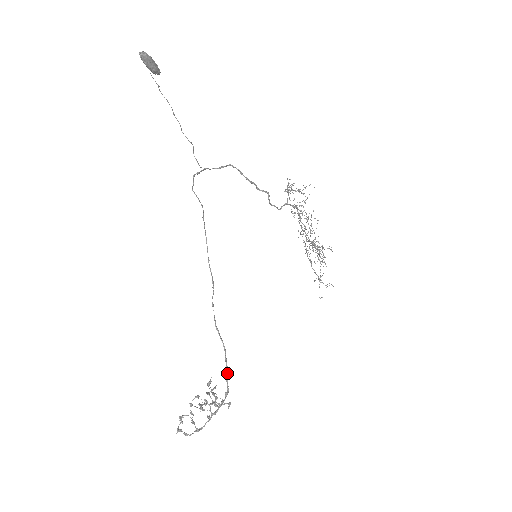
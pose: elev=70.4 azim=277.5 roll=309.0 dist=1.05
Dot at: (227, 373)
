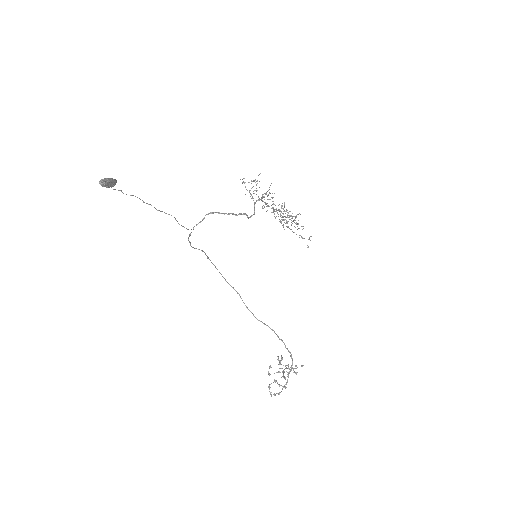
Dot at: occluded
